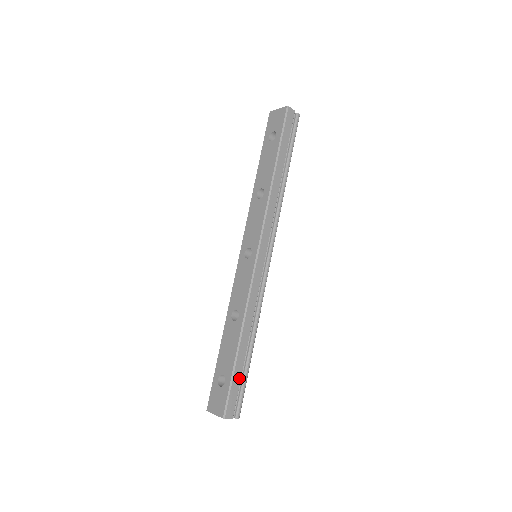
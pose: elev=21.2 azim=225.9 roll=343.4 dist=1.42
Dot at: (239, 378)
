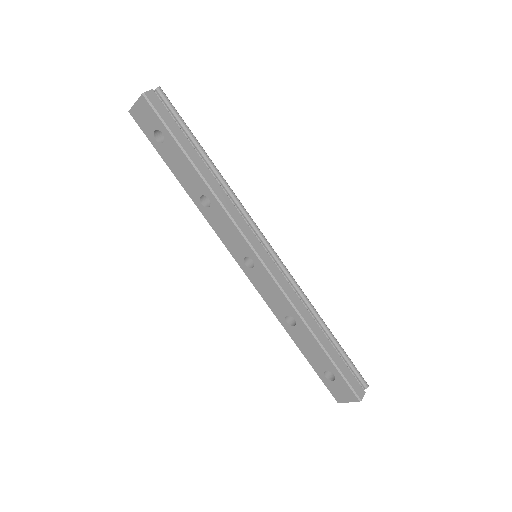
Dot at: (342, 362)
